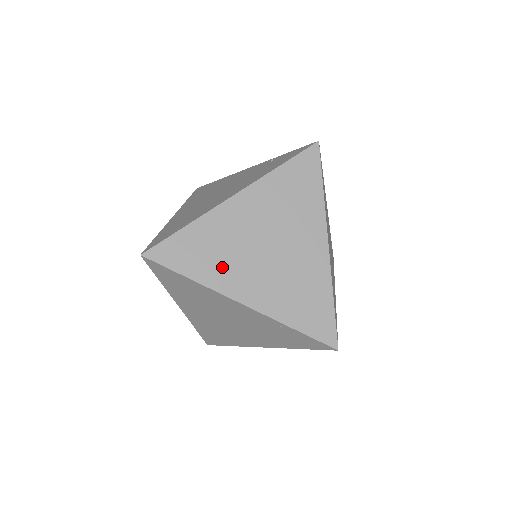
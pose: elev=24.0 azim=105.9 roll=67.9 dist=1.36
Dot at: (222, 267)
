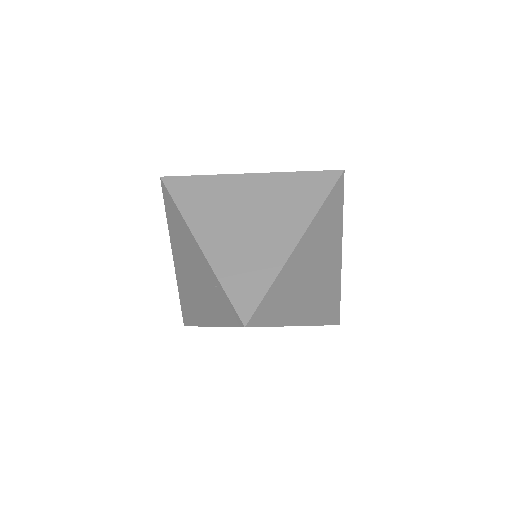
Dot at: occluded
